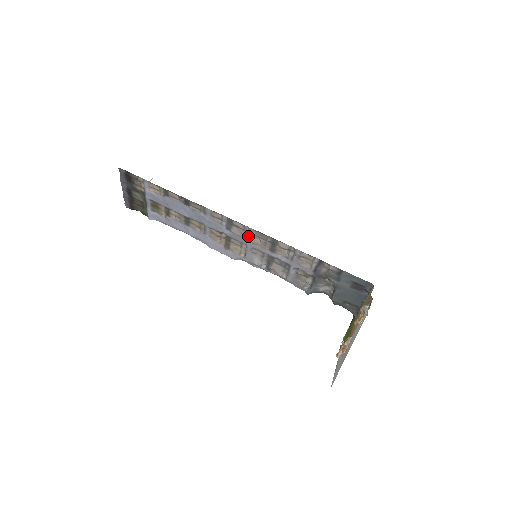
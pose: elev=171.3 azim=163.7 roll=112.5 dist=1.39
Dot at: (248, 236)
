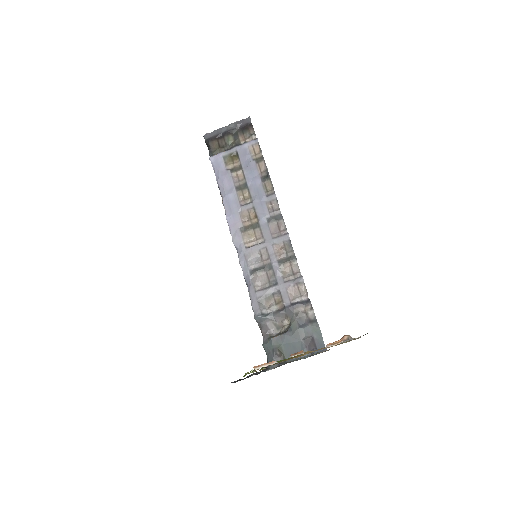
Dot at: (277, 237)
